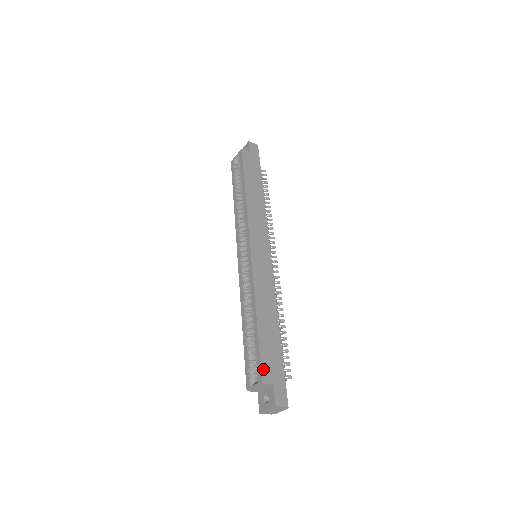
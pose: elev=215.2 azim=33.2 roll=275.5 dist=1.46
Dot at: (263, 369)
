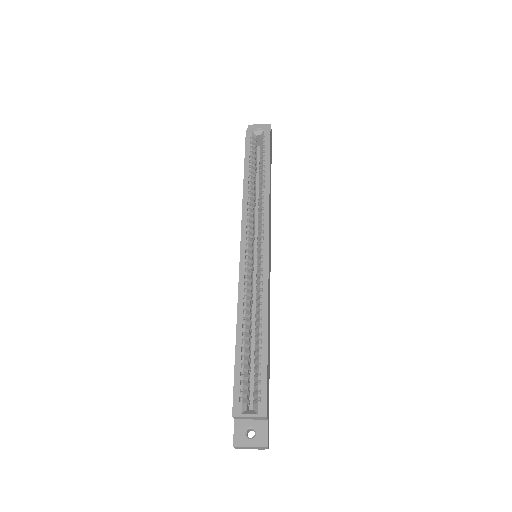
Dot at: (267, 399)
